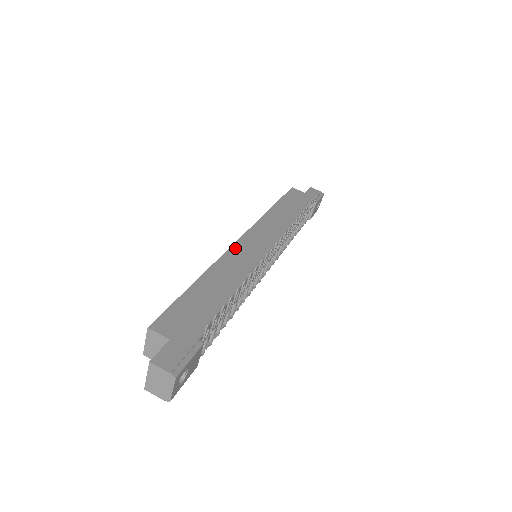
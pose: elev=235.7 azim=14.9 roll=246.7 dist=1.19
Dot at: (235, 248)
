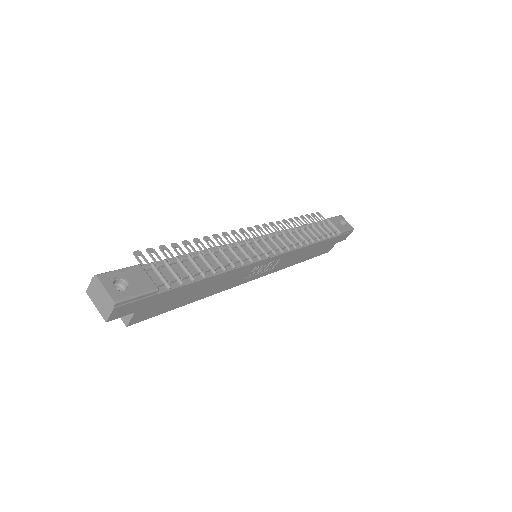
Dot at: occluded
